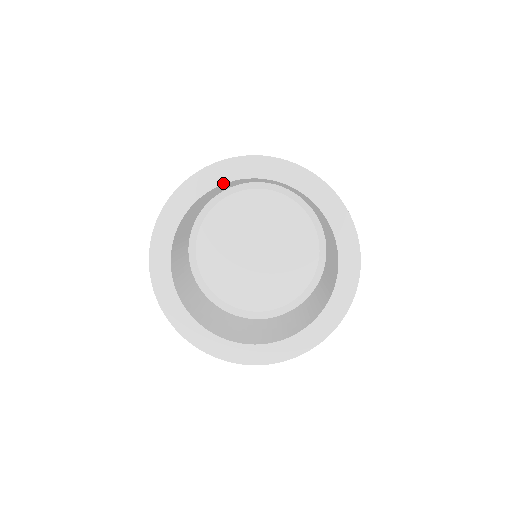
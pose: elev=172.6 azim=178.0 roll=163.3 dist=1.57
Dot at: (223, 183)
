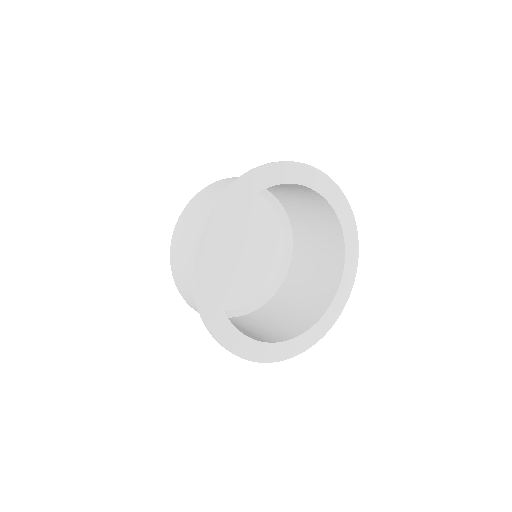
Dot at: (219, 245)
